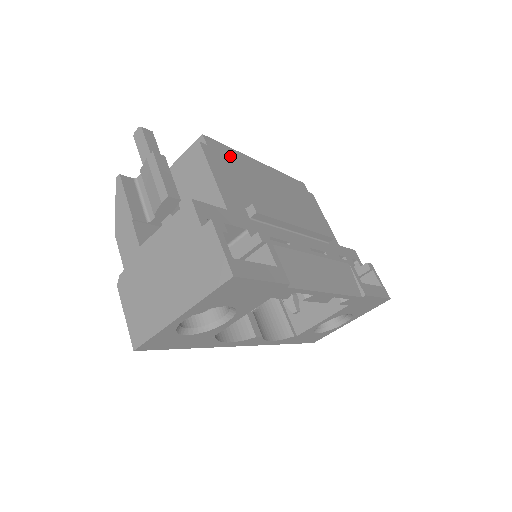
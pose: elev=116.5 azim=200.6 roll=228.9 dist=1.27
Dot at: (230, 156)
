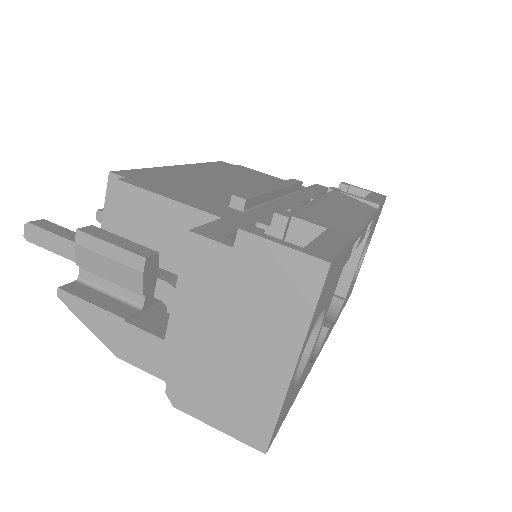
Dot at: (154, 175)
